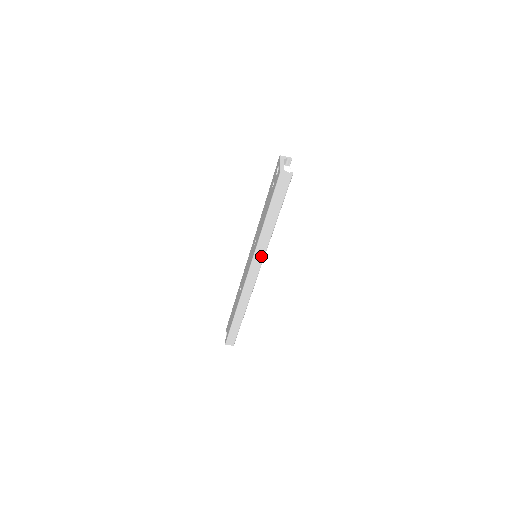
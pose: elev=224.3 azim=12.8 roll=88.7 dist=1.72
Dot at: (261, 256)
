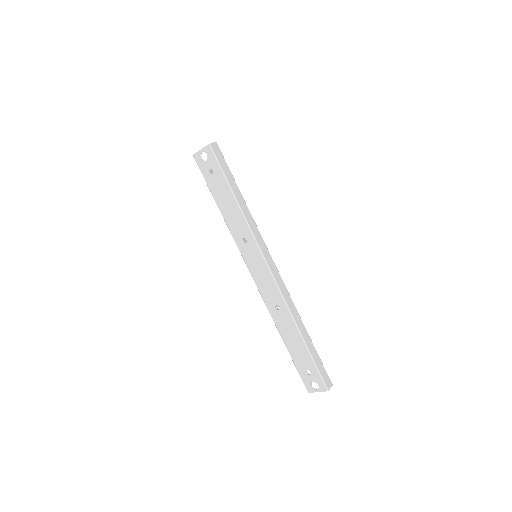
Dot at: (260, 239)
